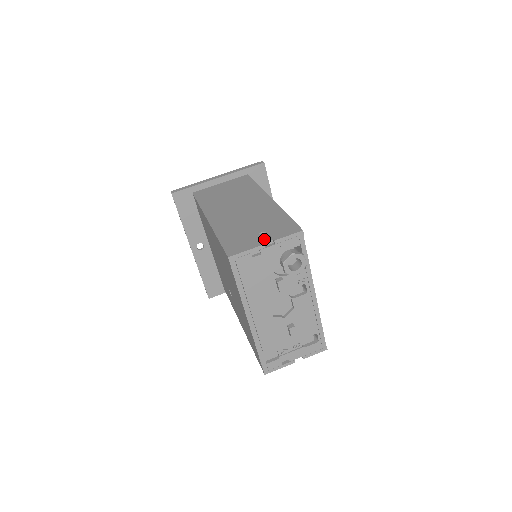
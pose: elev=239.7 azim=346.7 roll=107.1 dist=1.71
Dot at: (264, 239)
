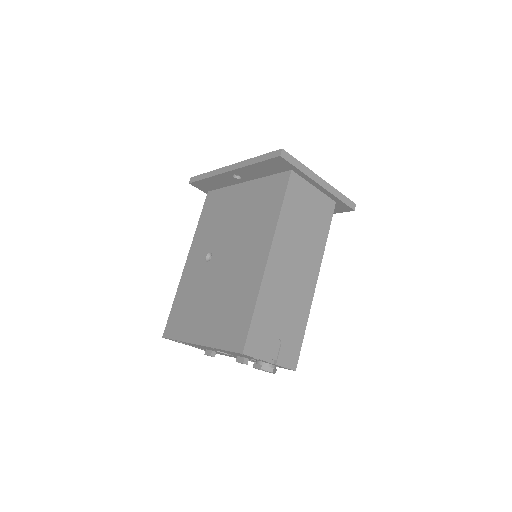
Dot at: (274, 352)
